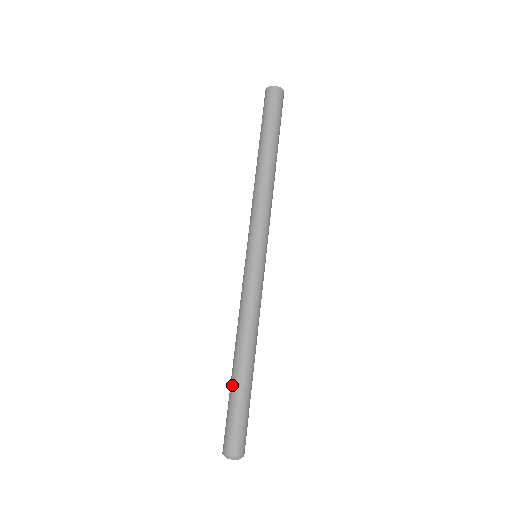
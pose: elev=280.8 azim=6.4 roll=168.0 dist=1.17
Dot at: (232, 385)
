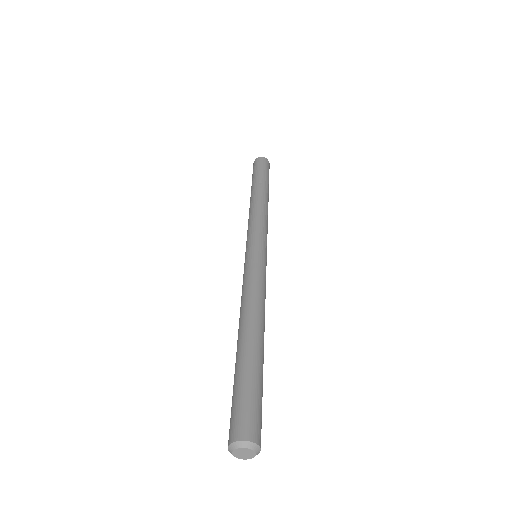
Dot at: (240, 359)
